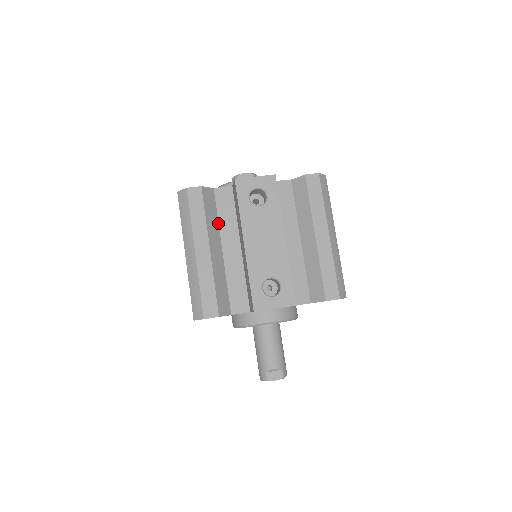
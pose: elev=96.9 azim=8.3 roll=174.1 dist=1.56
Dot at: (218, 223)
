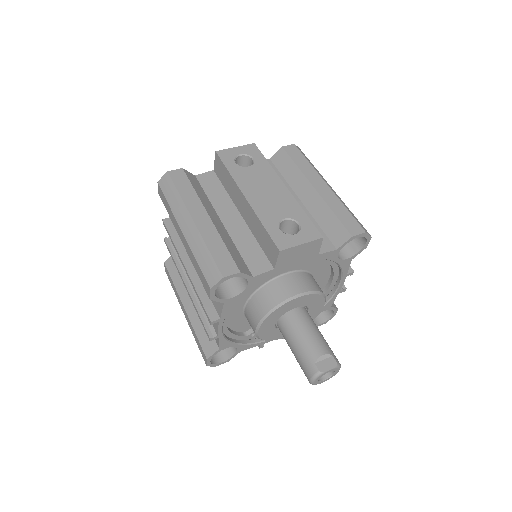
Dot at: (209, 200)
